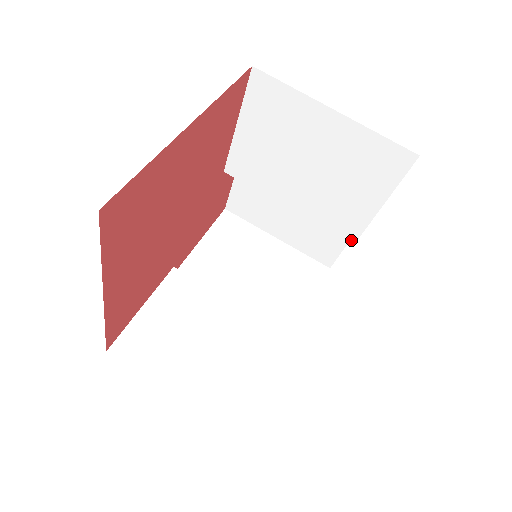
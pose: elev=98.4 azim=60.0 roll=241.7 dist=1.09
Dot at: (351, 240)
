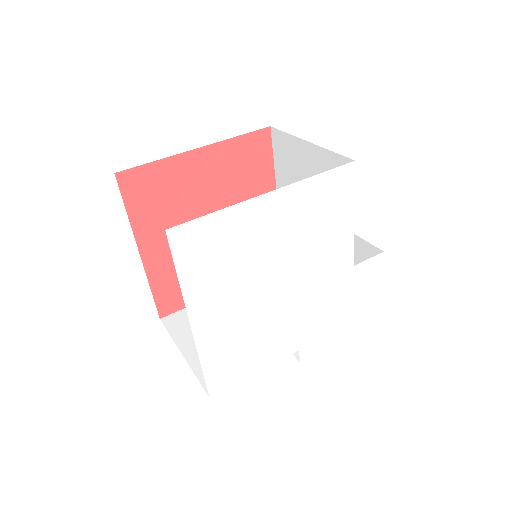
Dot at: occluded
